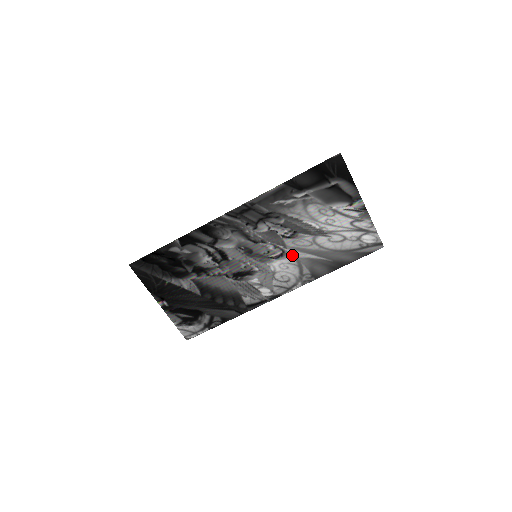
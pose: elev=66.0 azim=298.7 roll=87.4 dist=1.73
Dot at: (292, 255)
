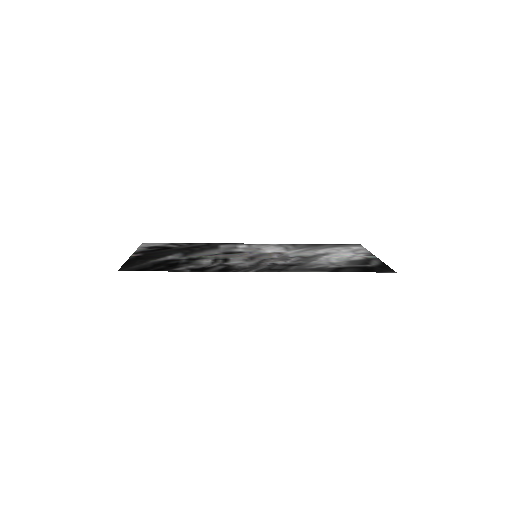
Dot at: (287, 252)
